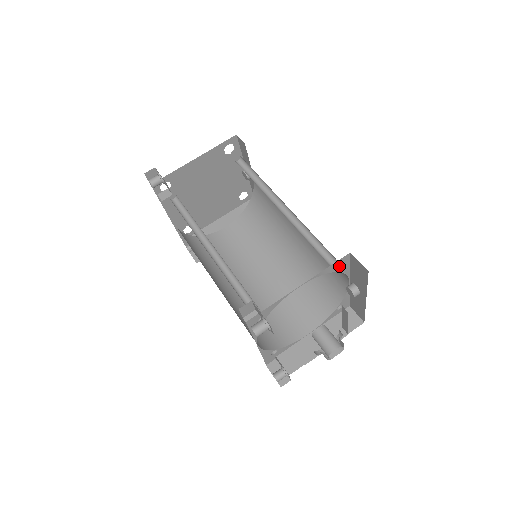
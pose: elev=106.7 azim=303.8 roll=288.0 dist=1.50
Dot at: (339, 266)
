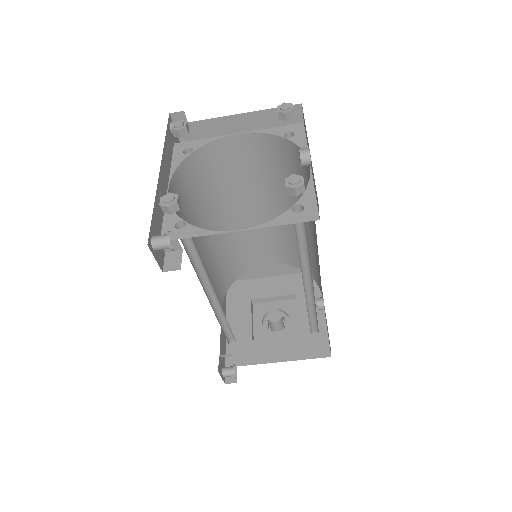
Dot at: (317, 331)
